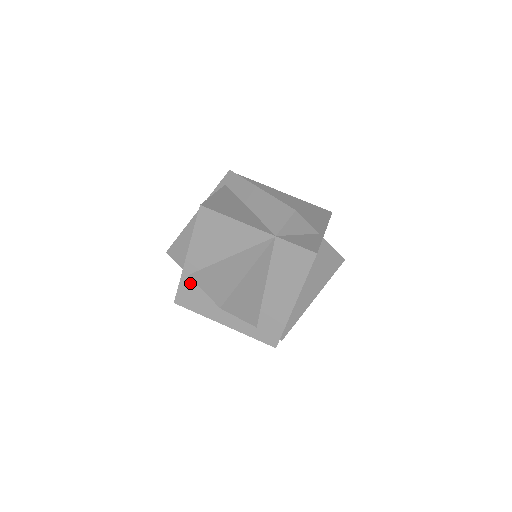
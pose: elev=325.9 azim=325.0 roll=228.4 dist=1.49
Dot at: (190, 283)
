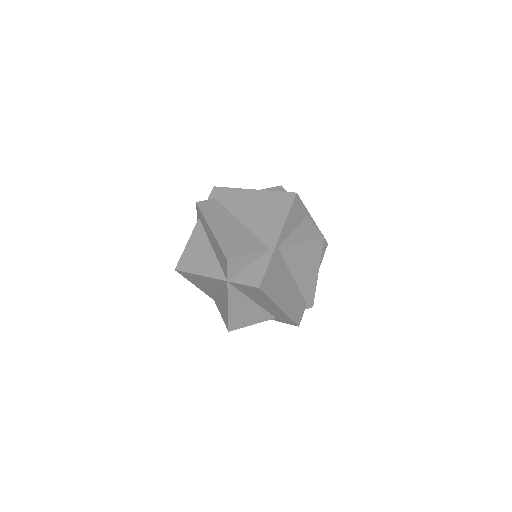
Dot at: occluded
